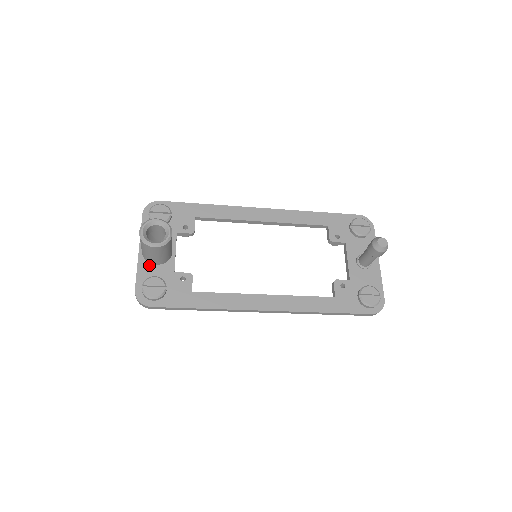
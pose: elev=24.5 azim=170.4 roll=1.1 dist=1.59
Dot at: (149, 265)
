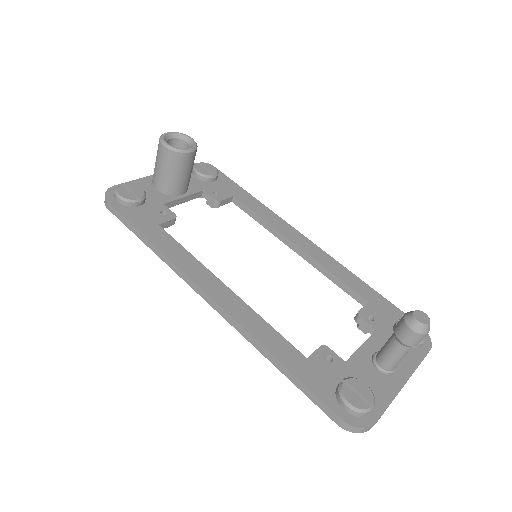
Dot at: (150, 185)
